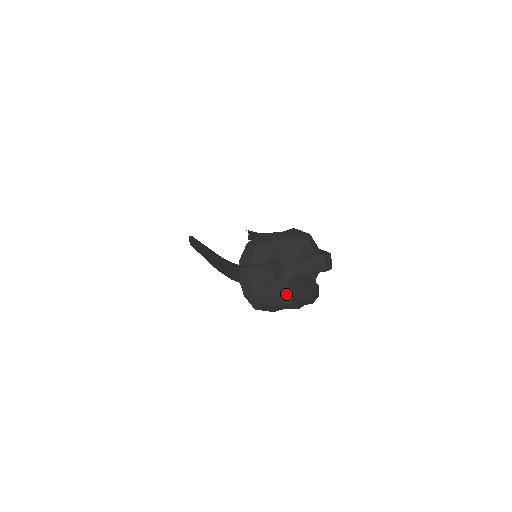
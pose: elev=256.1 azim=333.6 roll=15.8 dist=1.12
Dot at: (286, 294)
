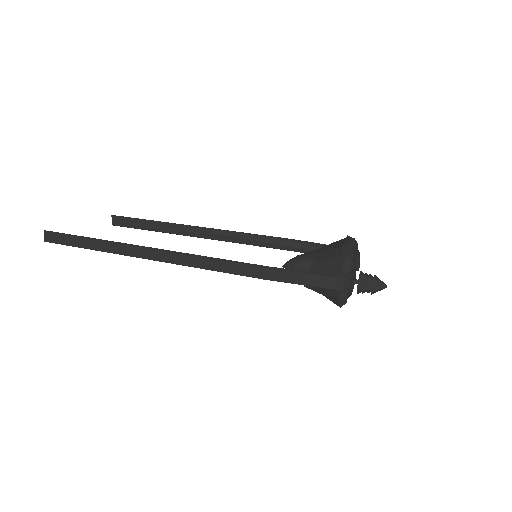
Dot at: (351, 289)
